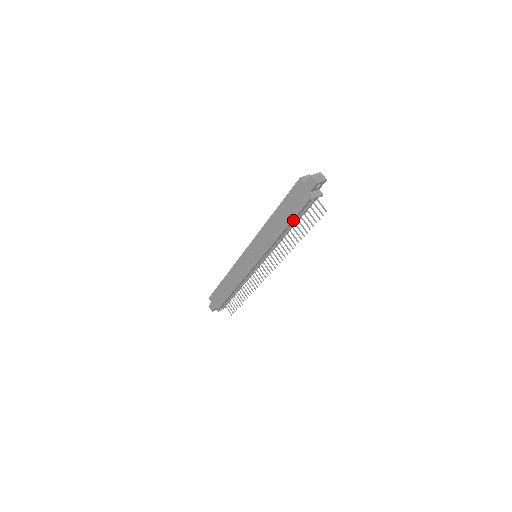
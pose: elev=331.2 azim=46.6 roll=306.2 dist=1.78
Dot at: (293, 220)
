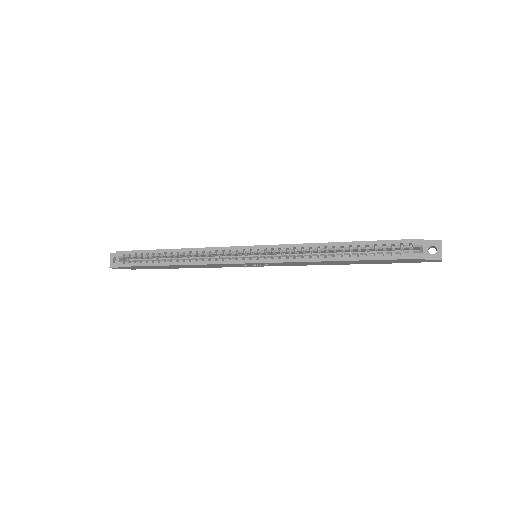
Dot at: occluded
